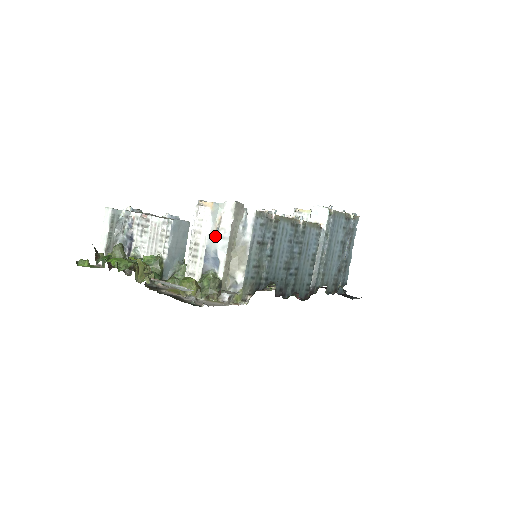
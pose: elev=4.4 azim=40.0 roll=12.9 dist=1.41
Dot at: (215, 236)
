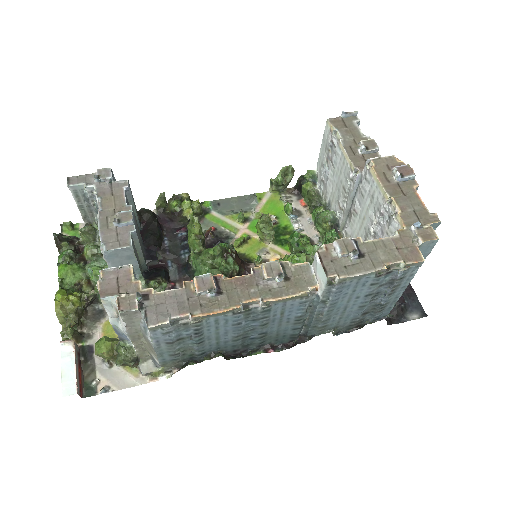
Dot at: (117, 322)
